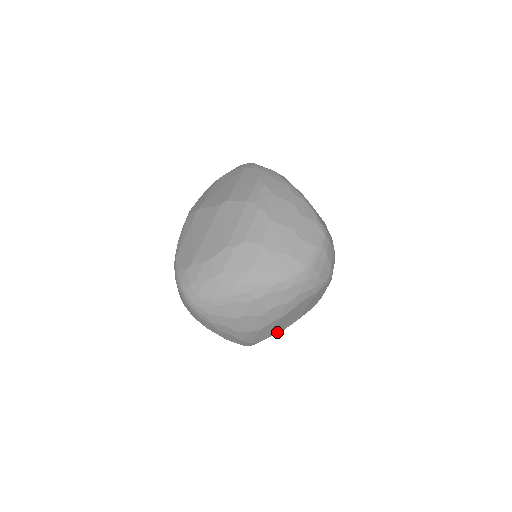
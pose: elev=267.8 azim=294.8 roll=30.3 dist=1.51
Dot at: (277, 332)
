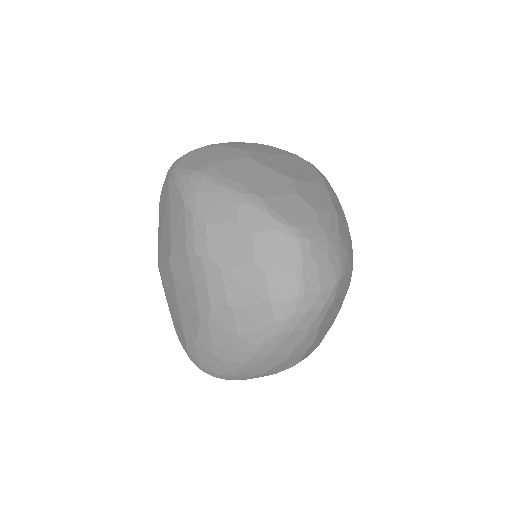
Dot at: (325, 334)
